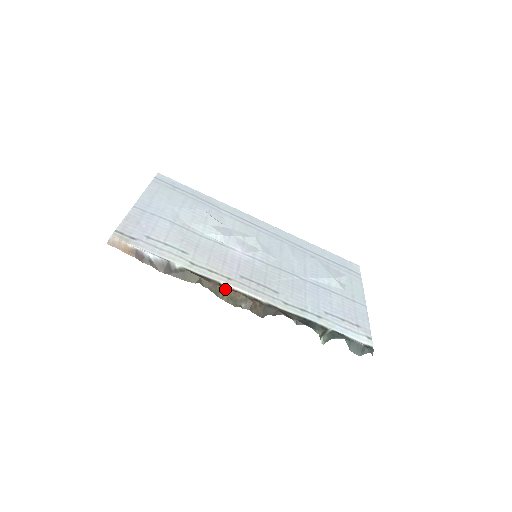
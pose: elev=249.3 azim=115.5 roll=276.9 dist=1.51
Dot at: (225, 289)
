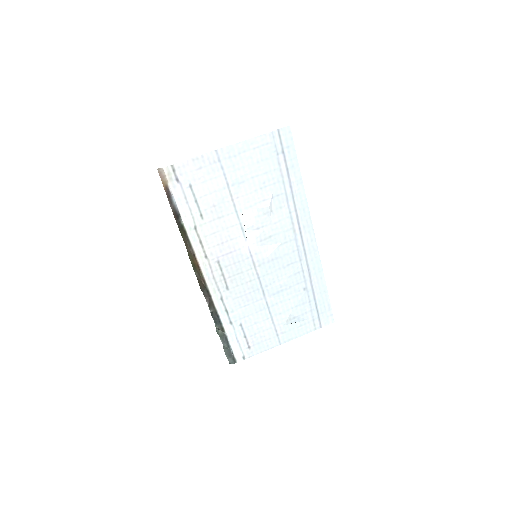
Dot at: (195, 259)
